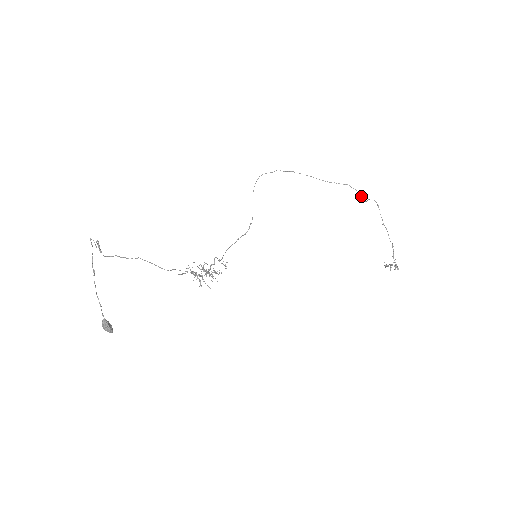
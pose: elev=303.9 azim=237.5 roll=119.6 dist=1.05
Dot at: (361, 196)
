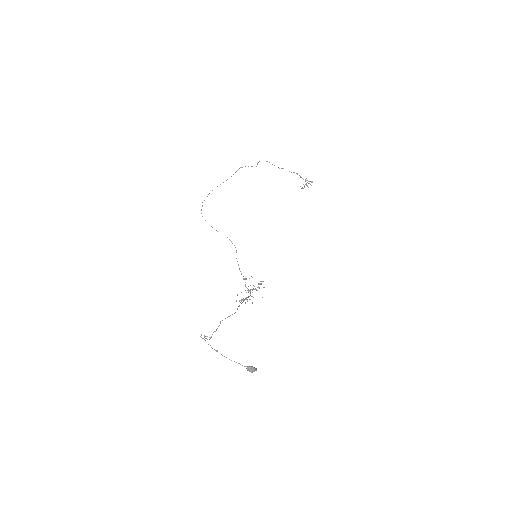
Dot at: (251, 166)
